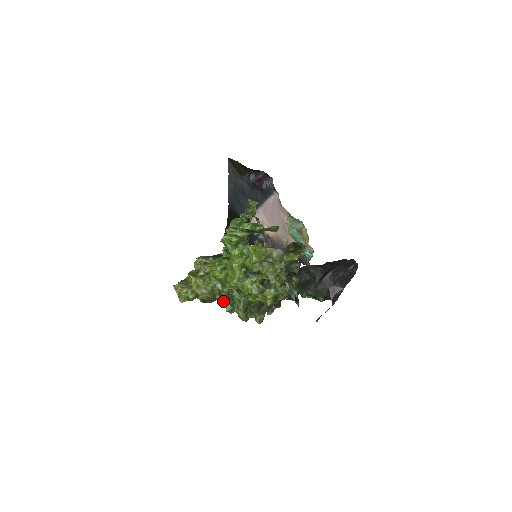
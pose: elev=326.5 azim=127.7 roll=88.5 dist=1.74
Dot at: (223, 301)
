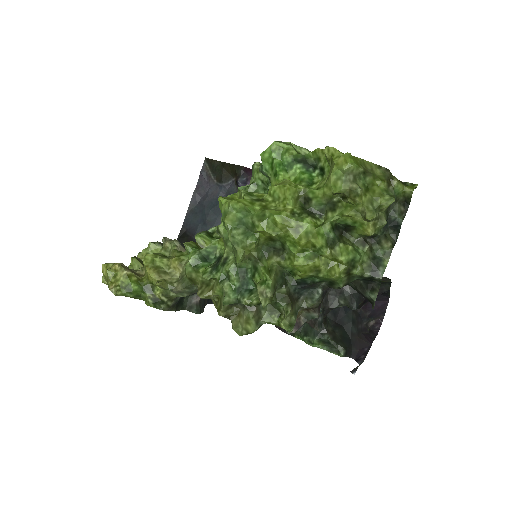
Dot at: (220, 281)
